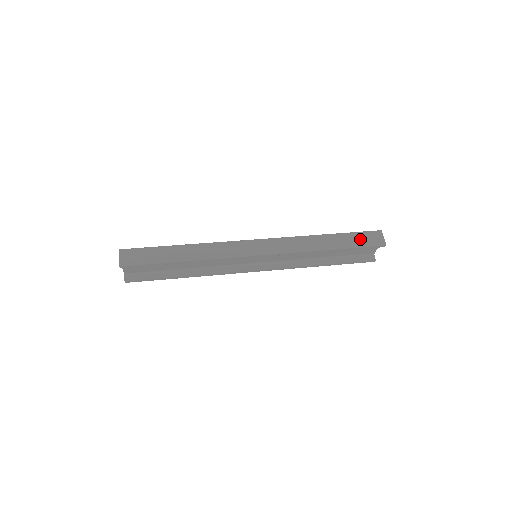
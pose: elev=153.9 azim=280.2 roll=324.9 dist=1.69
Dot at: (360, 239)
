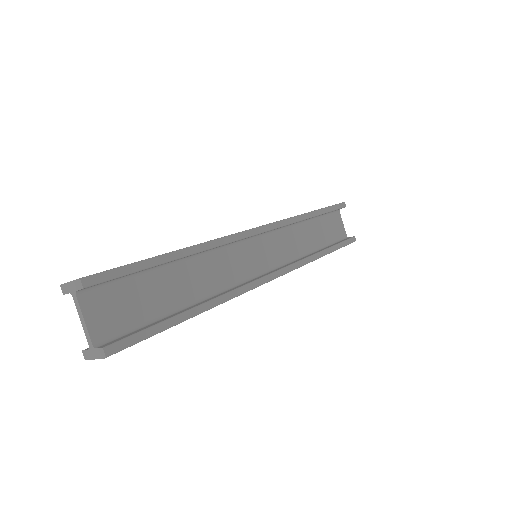
Dot at: occluded
